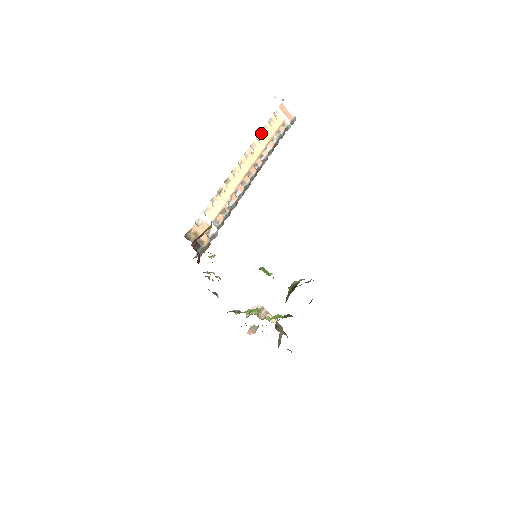
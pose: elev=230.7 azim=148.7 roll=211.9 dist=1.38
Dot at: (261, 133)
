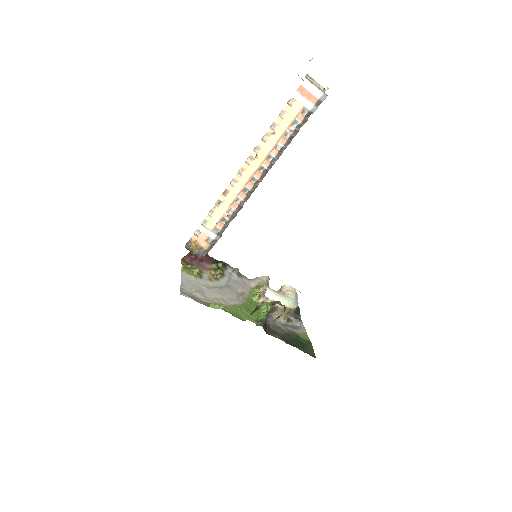
Dot at: (268, 132)
